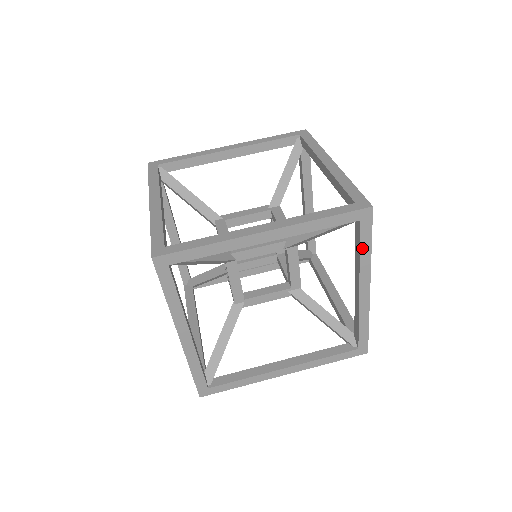
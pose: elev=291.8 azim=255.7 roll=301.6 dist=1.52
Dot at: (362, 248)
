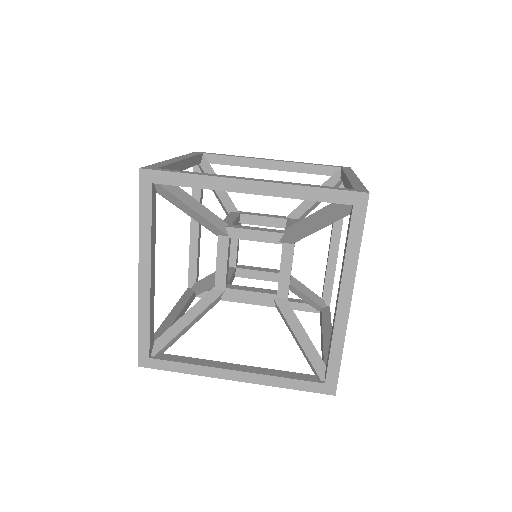
Dot at: (350, 242)
